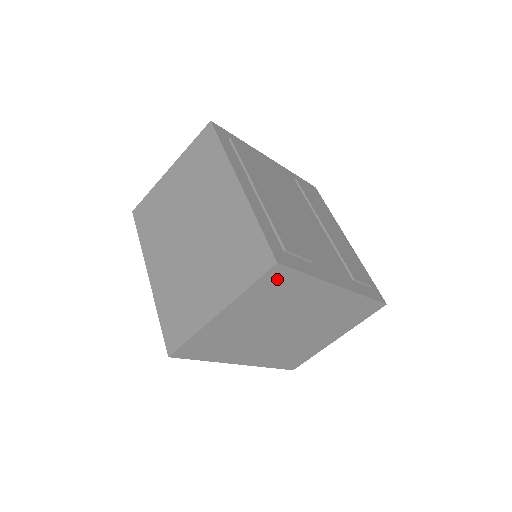
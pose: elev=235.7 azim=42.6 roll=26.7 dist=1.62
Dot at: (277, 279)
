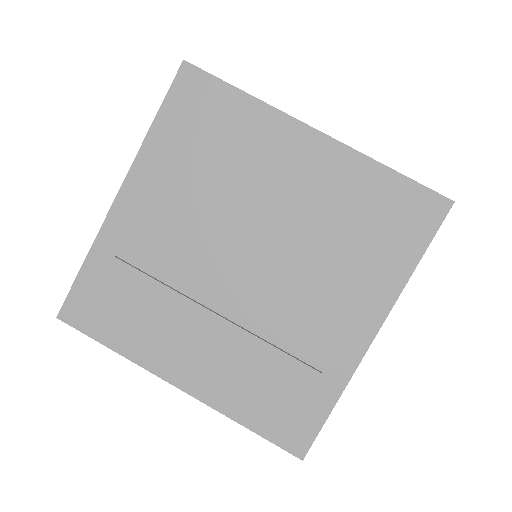
Dot at: occluded
